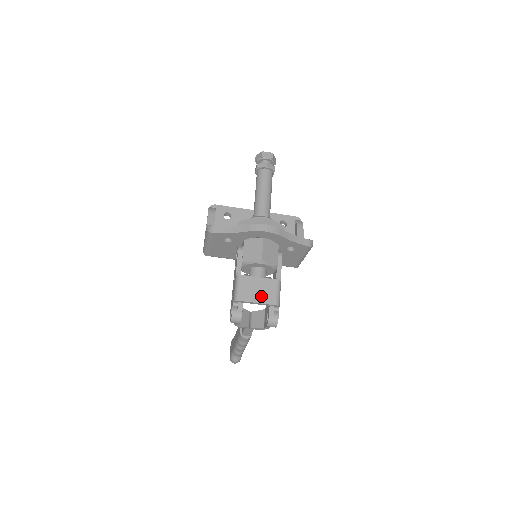
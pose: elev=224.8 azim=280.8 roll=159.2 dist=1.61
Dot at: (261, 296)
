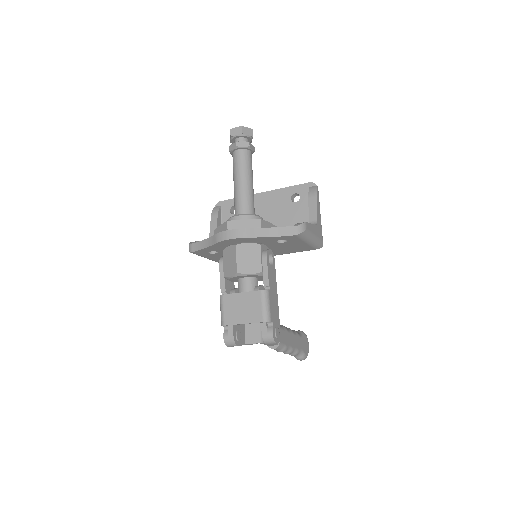
Dot at: (246, 315)
